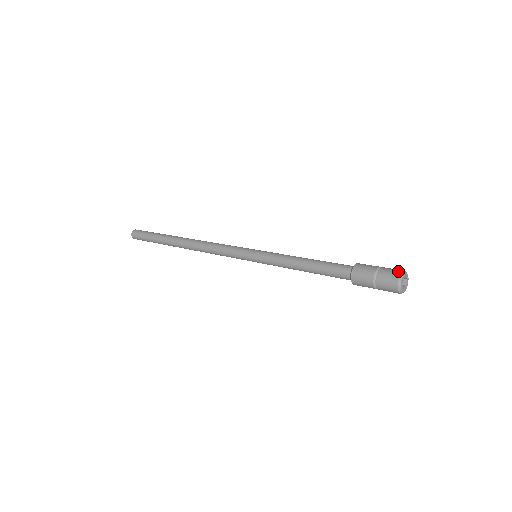
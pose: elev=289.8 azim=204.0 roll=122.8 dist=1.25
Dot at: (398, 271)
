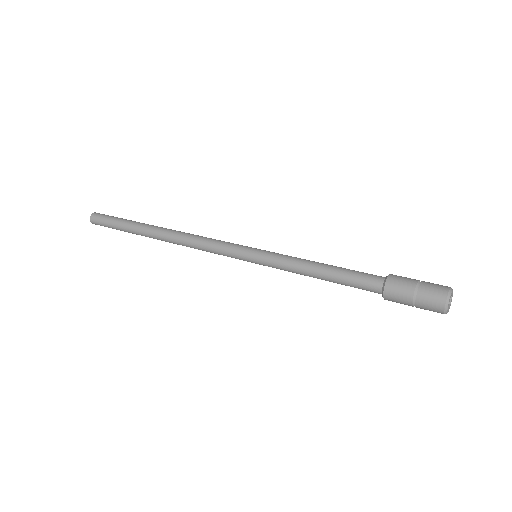
Dot at: (444, 288)
